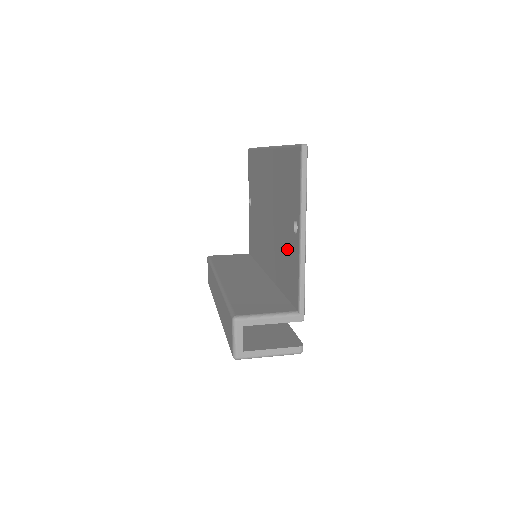
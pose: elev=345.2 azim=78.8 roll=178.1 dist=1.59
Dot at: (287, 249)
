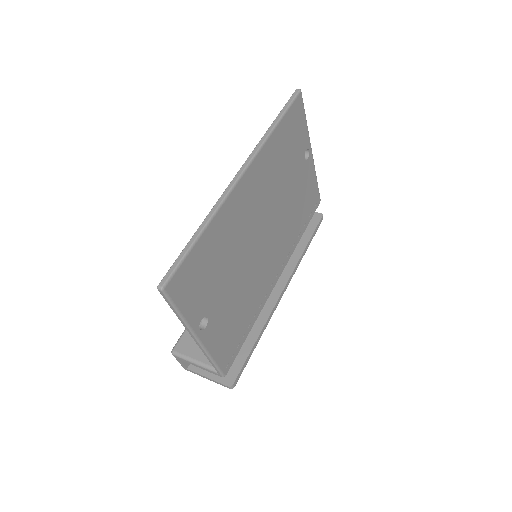
Dot at: occluded
